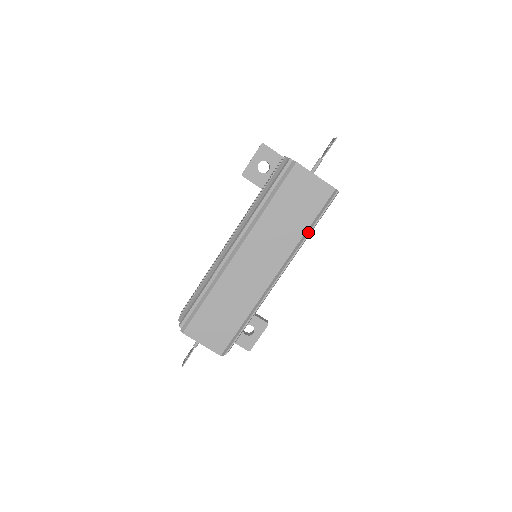
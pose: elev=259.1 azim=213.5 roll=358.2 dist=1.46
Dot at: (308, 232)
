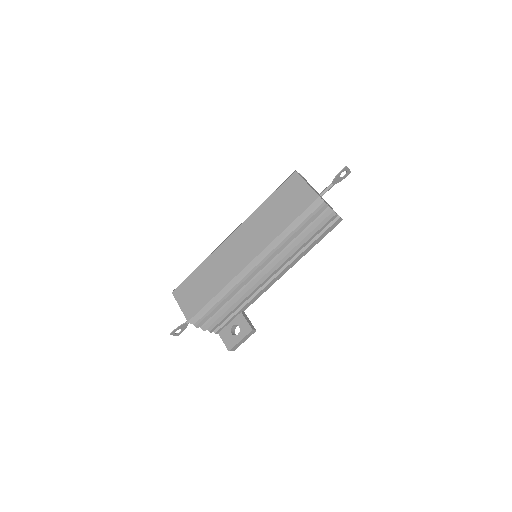
Dot at: (288, 231)
